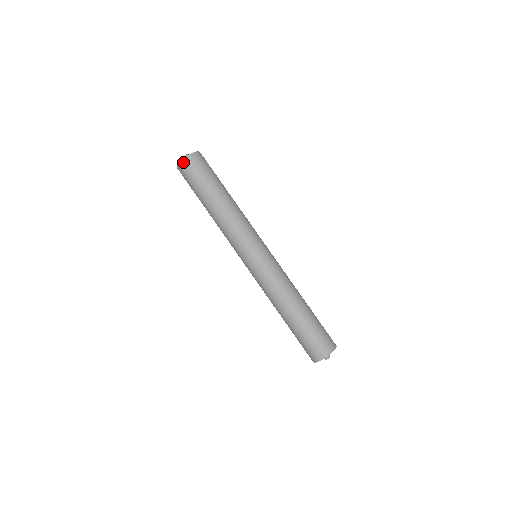
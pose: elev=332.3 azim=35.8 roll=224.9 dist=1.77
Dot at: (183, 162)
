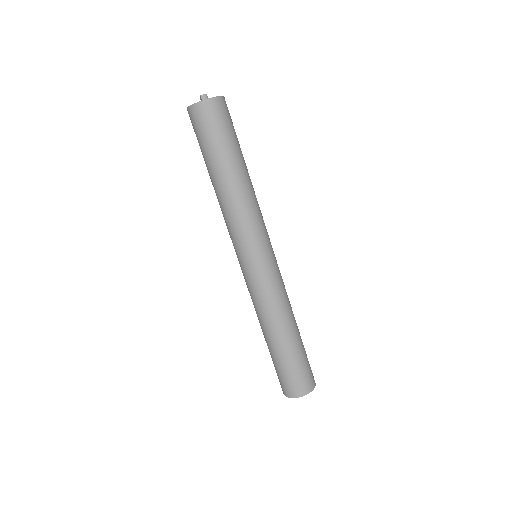
Dot at: (190, 110)
